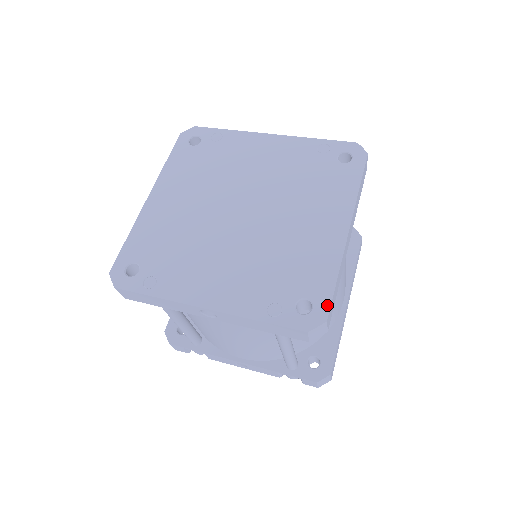
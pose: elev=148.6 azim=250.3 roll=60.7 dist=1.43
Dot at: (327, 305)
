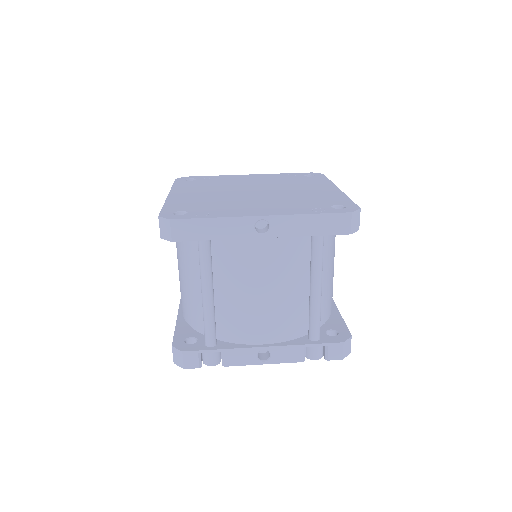
Dot at: (354, 205)
